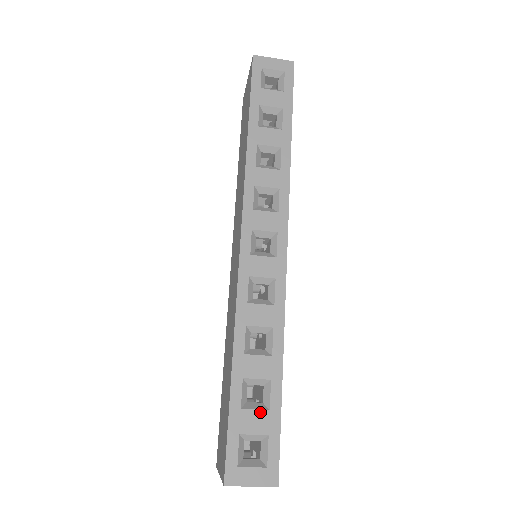
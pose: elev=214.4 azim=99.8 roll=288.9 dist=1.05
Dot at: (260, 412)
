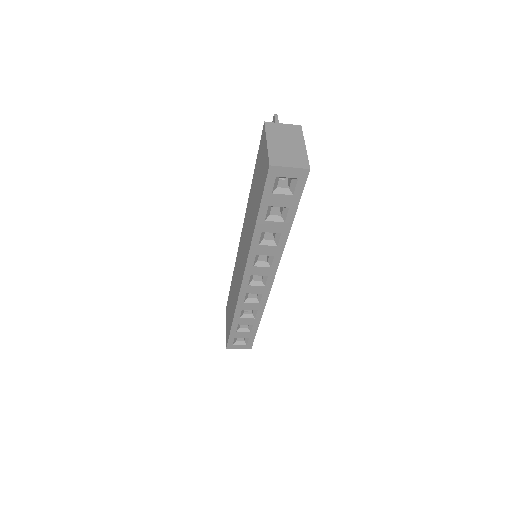
Dot at: (246, 333)
